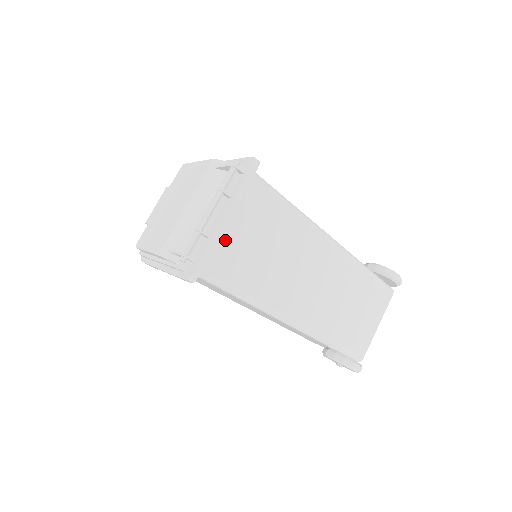
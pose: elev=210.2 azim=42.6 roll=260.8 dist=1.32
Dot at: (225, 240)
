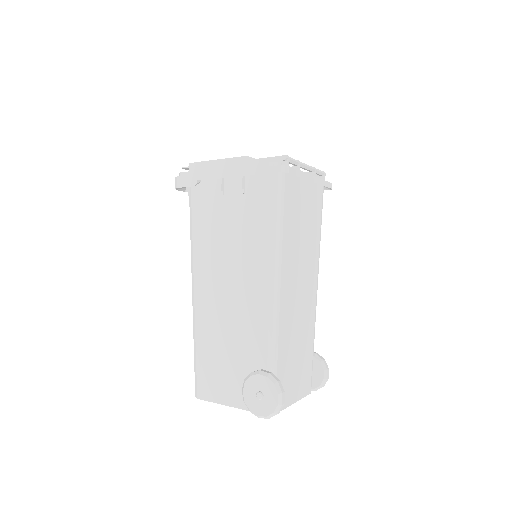
Dot at: (299, 189)
